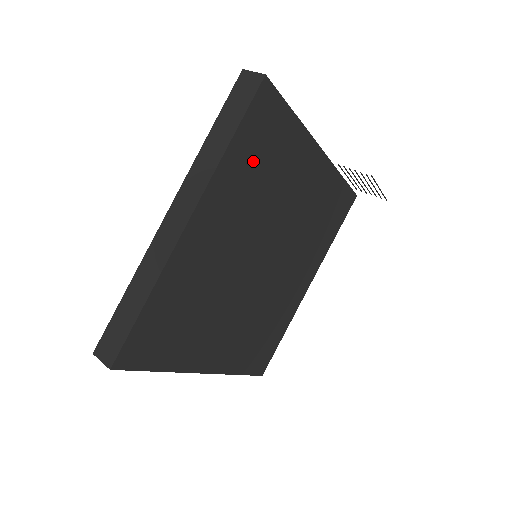
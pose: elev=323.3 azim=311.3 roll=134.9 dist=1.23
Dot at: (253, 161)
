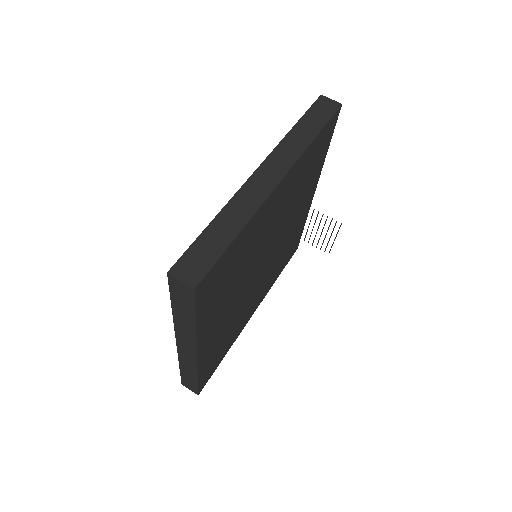
Dot at: (309, 163)
